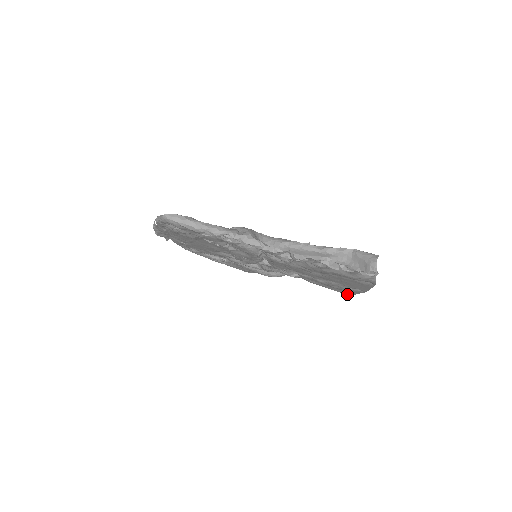
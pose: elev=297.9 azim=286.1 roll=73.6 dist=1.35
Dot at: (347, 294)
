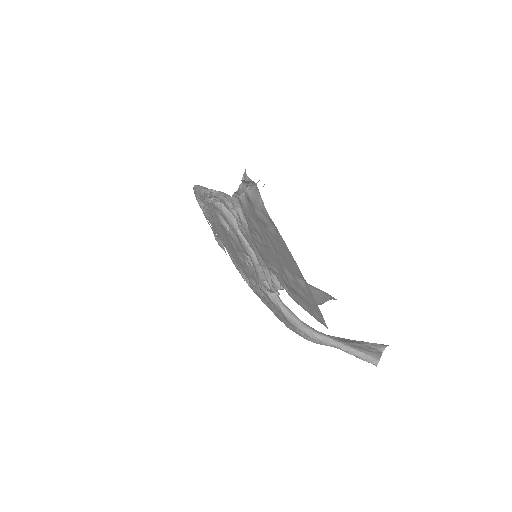
Dot at: (322, 322)
